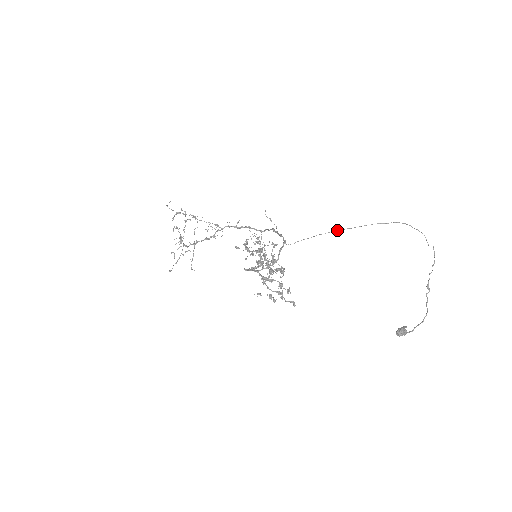
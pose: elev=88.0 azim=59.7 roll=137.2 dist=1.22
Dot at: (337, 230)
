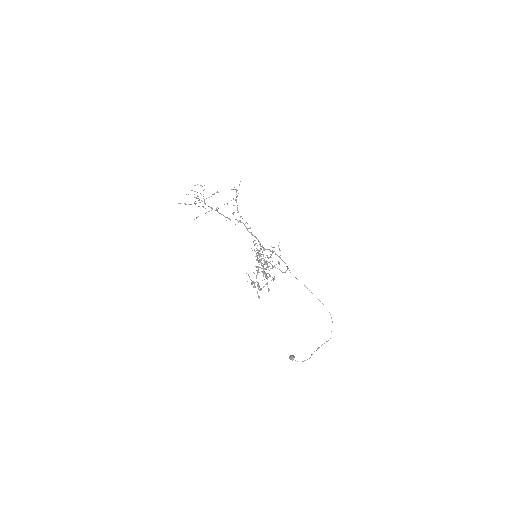
Dot at: occluded
